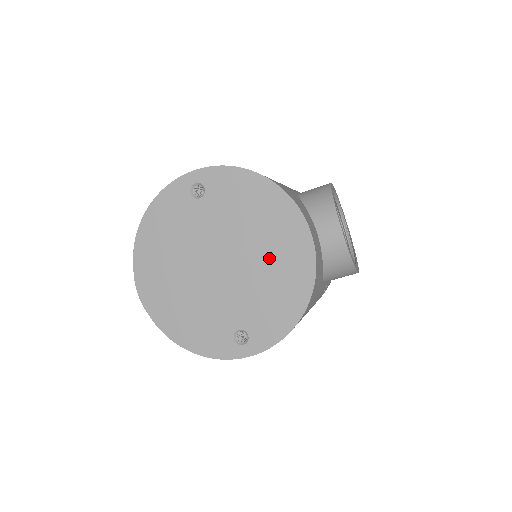
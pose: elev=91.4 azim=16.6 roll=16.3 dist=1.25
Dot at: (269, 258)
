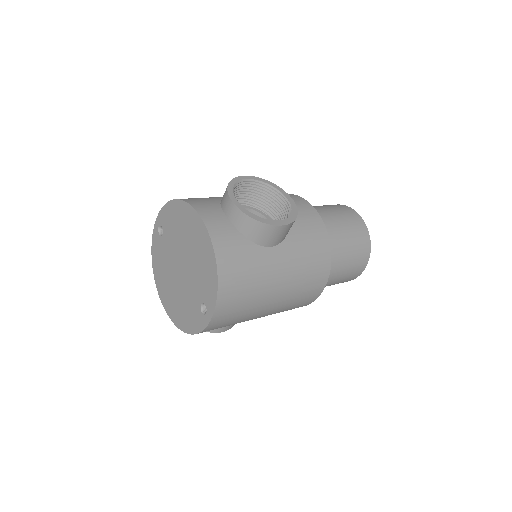
Dot at: (193, 247)
